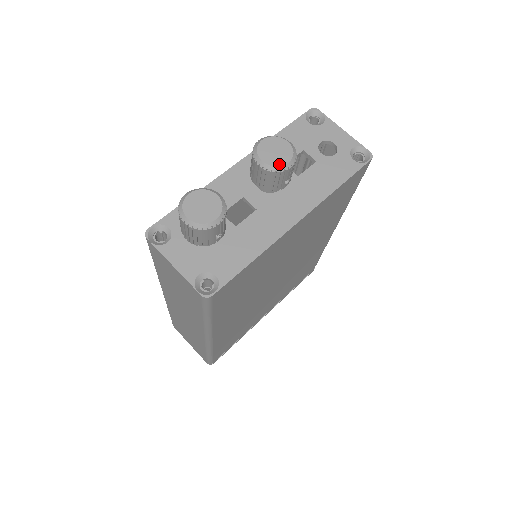
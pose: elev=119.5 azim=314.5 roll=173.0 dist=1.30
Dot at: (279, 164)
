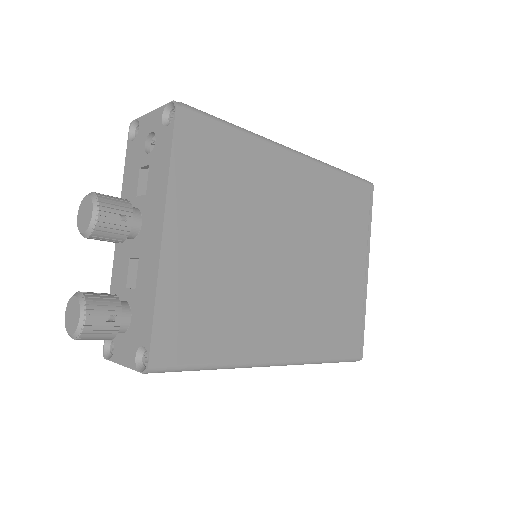
Dot at: (89, 222)
